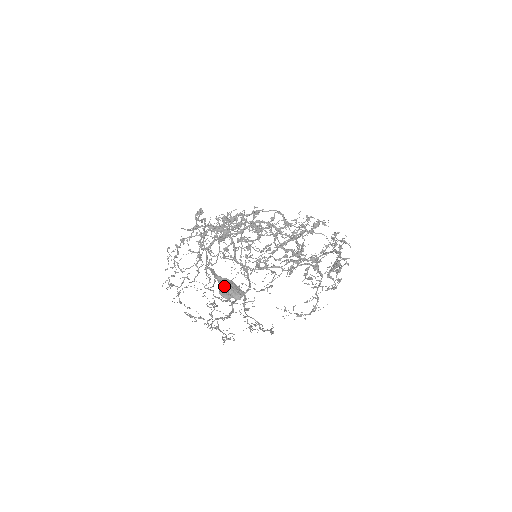
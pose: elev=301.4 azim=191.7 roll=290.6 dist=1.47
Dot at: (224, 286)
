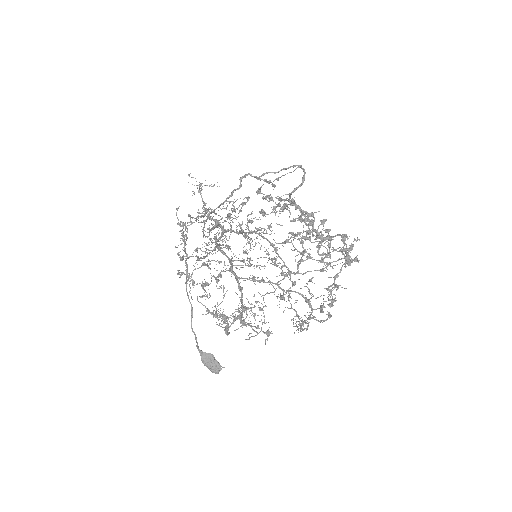
Dot at: (203, 363)
